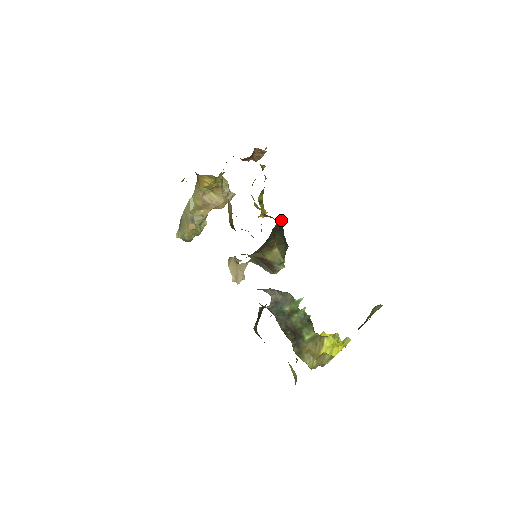
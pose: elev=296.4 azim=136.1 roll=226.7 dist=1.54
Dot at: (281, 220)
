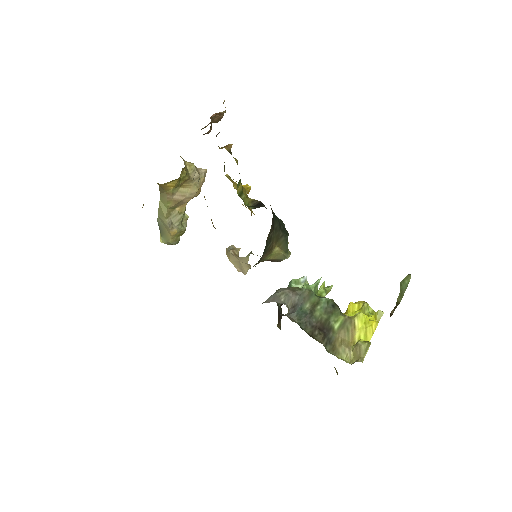
Dot at: occluded
